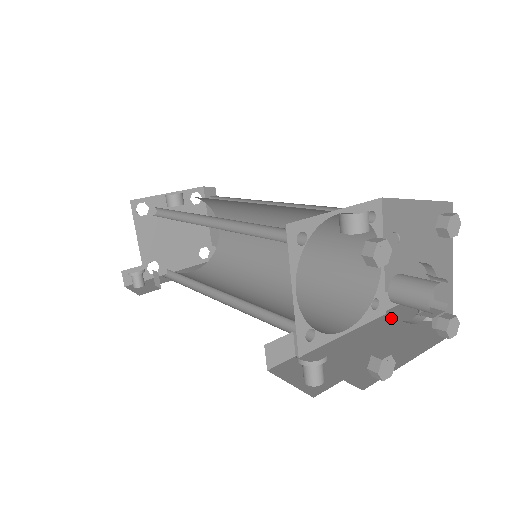
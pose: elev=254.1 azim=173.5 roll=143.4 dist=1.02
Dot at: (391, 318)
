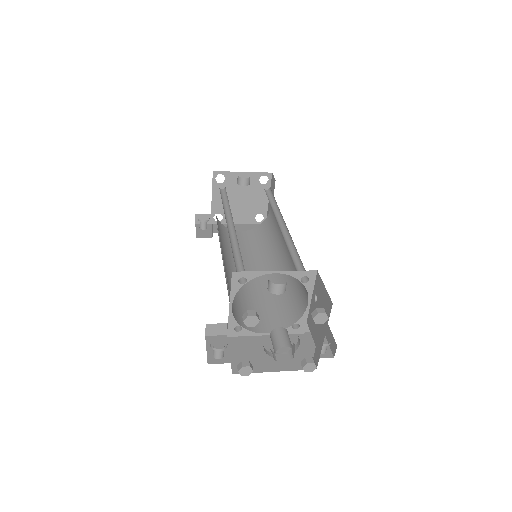
Dot at: (302, 339)
